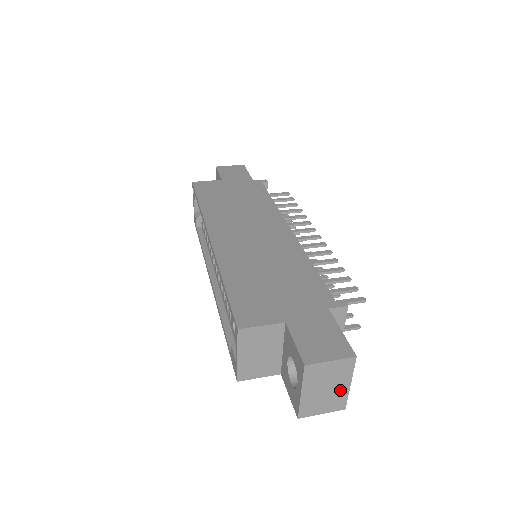
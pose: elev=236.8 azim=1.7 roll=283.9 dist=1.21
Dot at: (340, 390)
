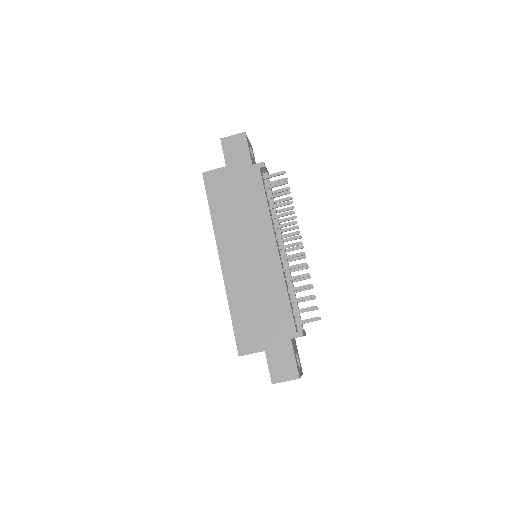
Dot at: occluded
